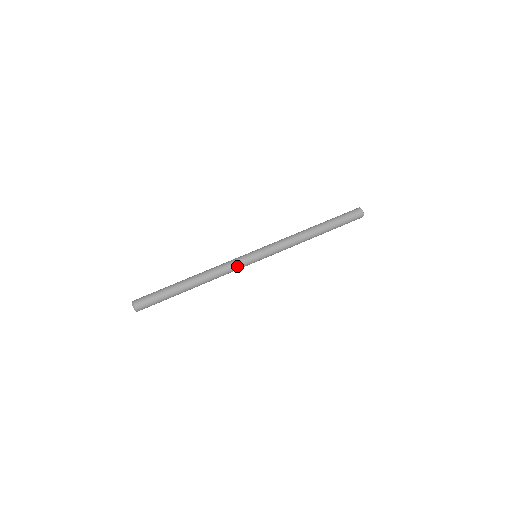
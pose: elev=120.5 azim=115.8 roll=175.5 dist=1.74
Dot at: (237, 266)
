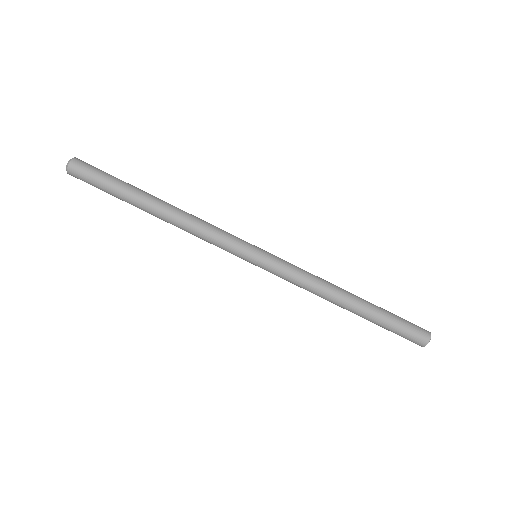
Dot at: occluded
